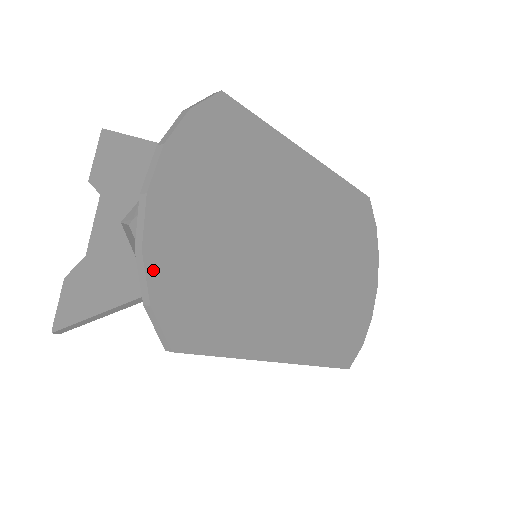
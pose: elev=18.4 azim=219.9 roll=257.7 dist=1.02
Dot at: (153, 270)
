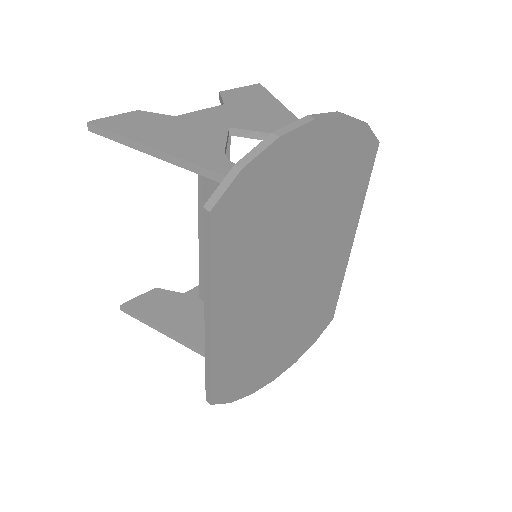
Dot at: (267, 155)
